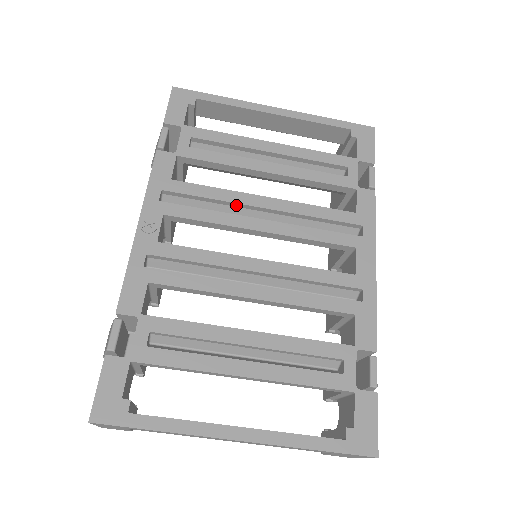
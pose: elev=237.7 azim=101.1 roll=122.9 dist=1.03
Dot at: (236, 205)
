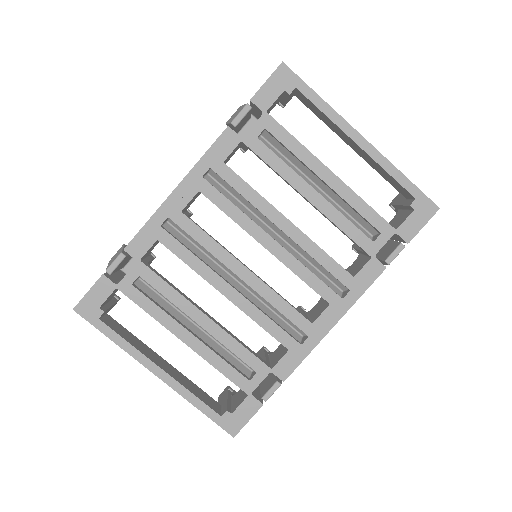
Dot at: (262, 213)
